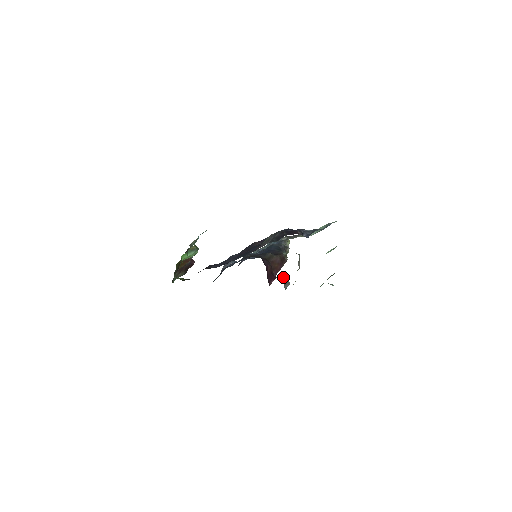
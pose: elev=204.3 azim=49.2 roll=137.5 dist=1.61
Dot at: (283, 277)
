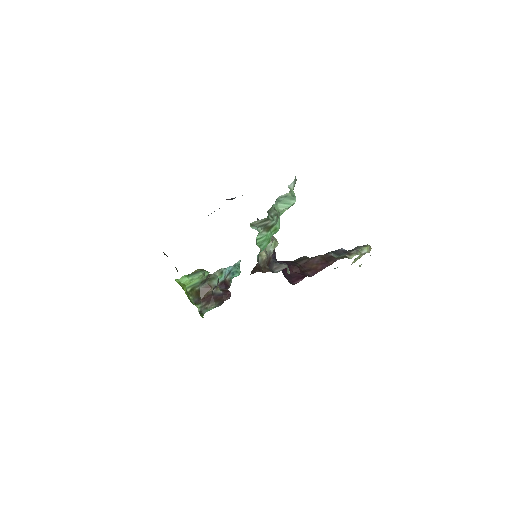
Dot at: occluded
